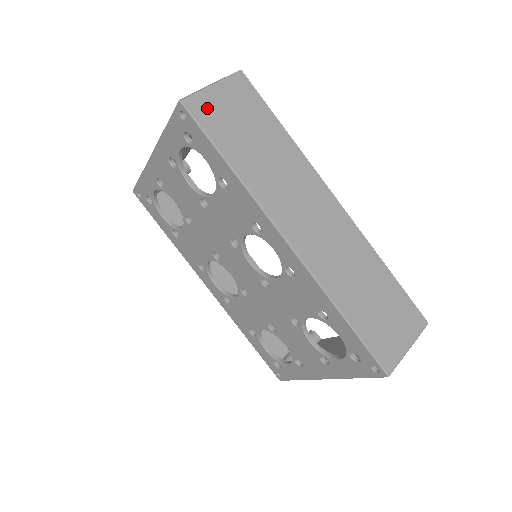
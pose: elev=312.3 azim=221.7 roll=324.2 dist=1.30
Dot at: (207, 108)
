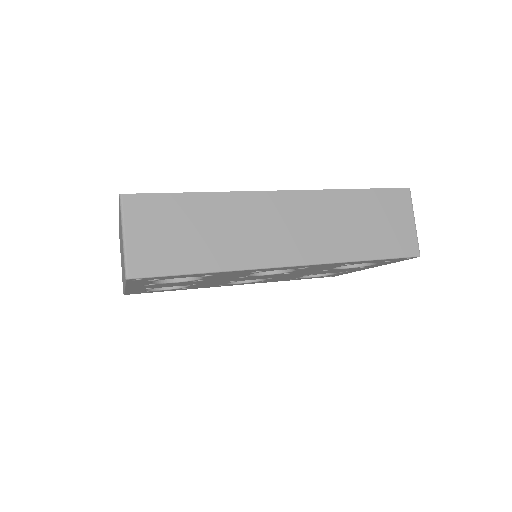
Dot at: (145, 258)
